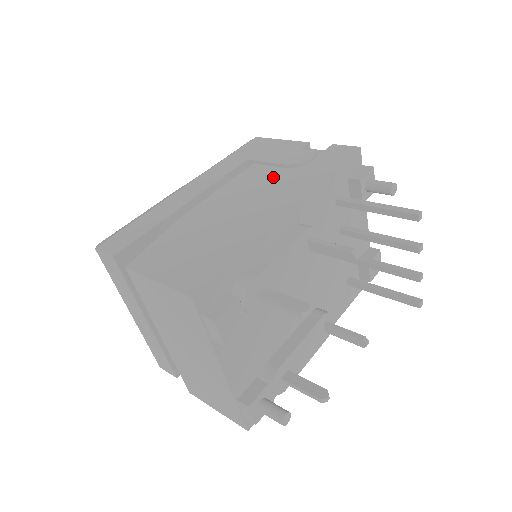
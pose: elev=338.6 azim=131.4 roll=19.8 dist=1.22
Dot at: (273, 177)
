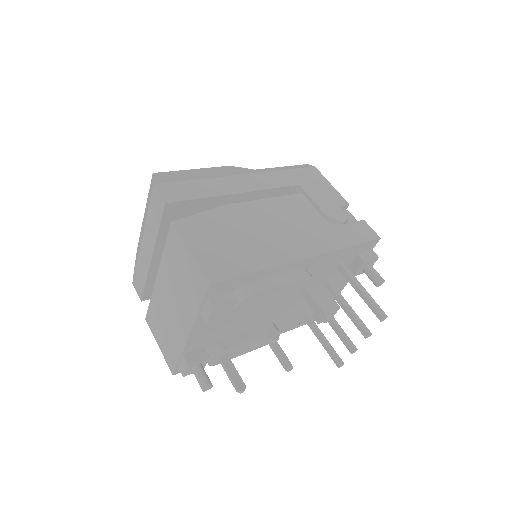
Dot at: (310, 218)
